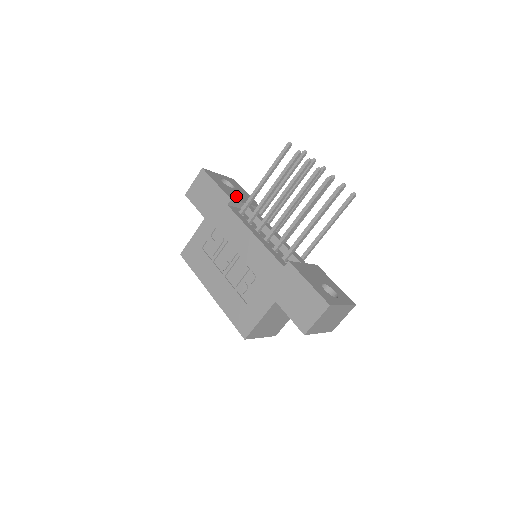
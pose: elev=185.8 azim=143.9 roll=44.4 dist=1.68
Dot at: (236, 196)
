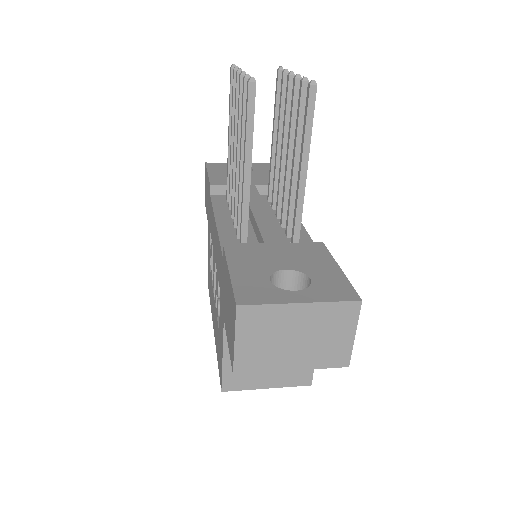
Dot at: occluded
